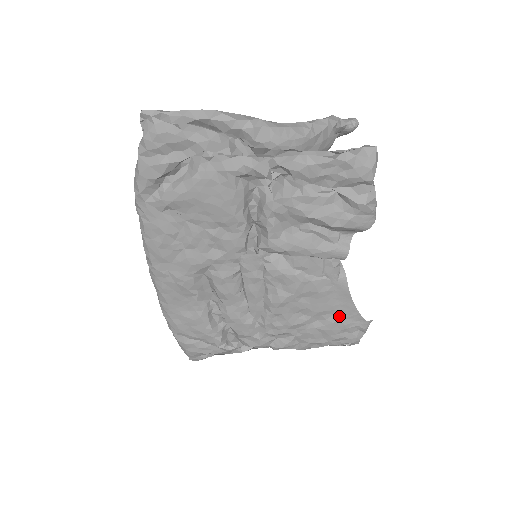
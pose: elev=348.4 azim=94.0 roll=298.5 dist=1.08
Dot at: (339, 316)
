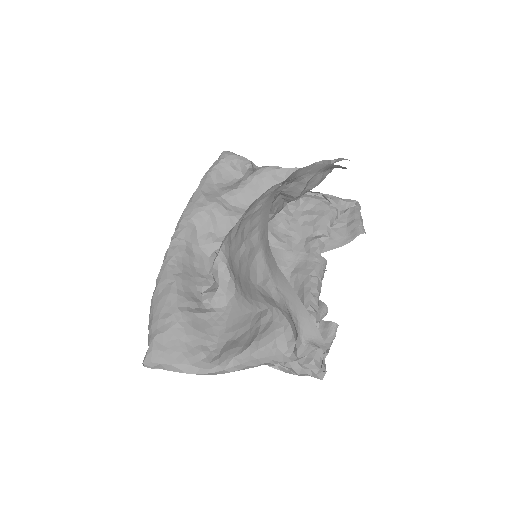
Dot at: (334, 236)
